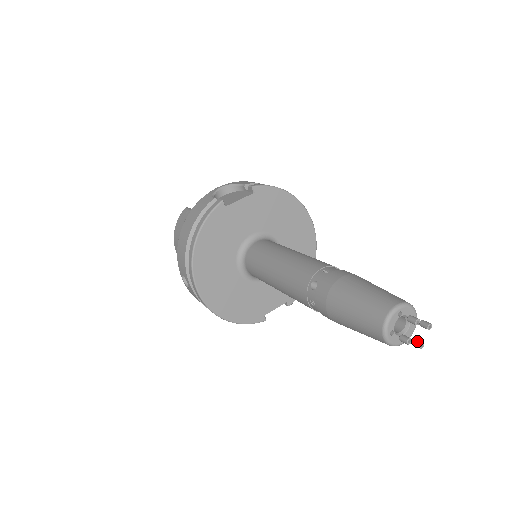
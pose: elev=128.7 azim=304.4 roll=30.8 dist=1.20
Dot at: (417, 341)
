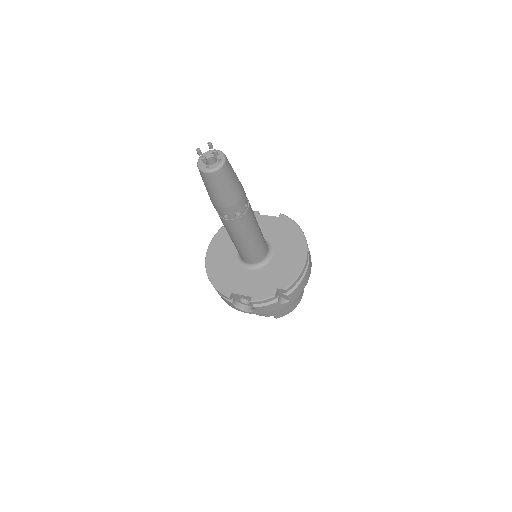
Dot at: (204, 157)
